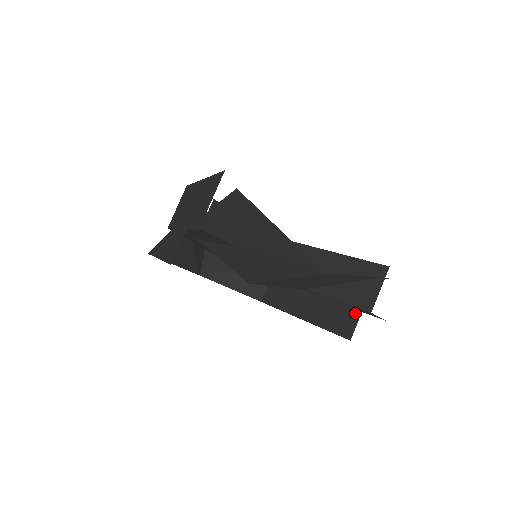
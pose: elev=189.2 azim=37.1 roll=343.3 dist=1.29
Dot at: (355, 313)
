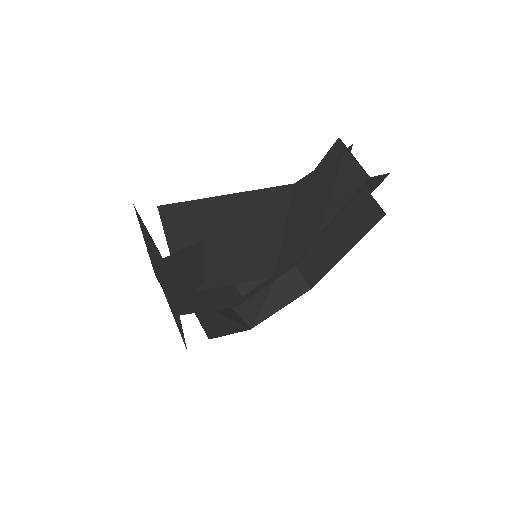
Dot at: (364, 196)
